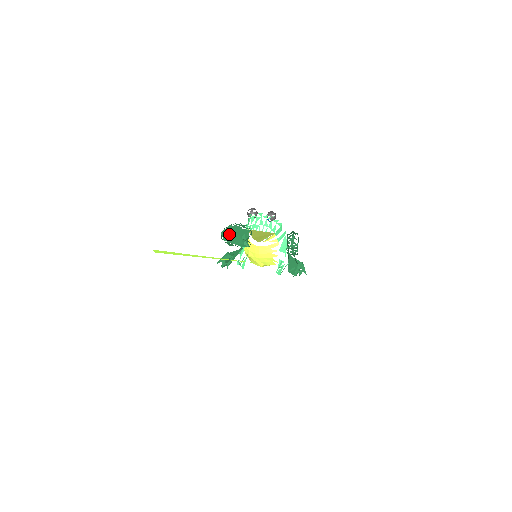
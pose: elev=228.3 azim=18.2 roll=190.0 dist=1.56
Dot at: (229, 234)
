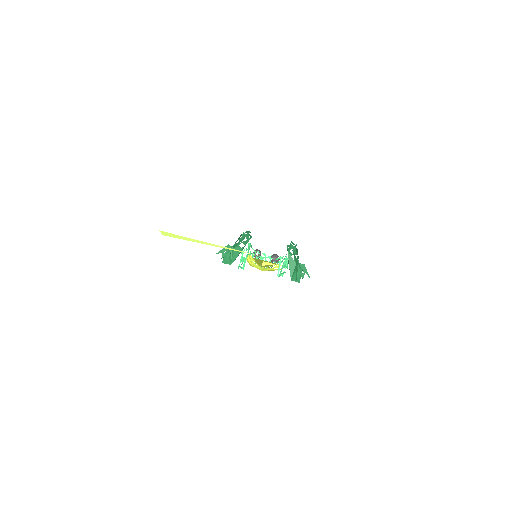
Dot at: occluded
